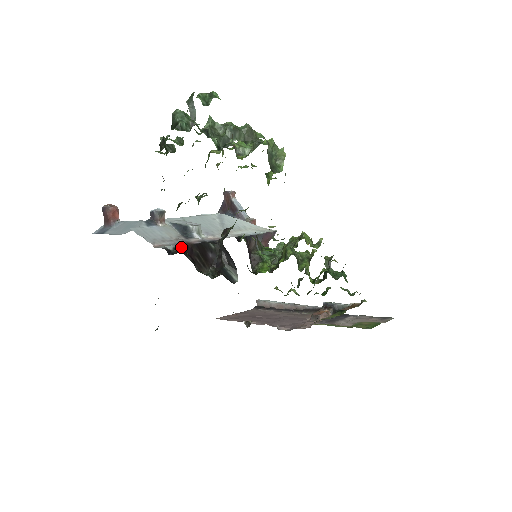
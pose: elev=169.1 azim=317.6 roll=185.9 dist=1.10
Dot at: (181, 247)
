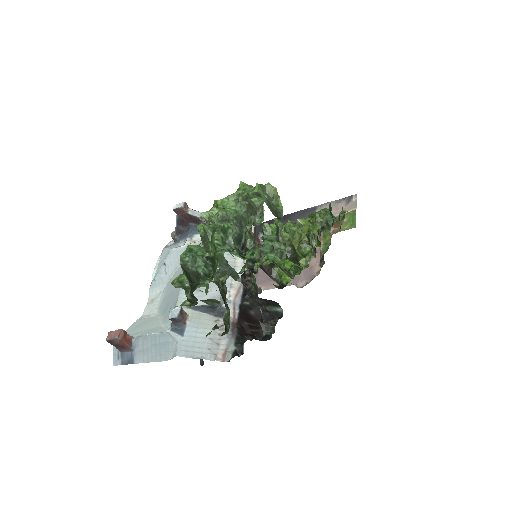
Dot at: (236, 336)
